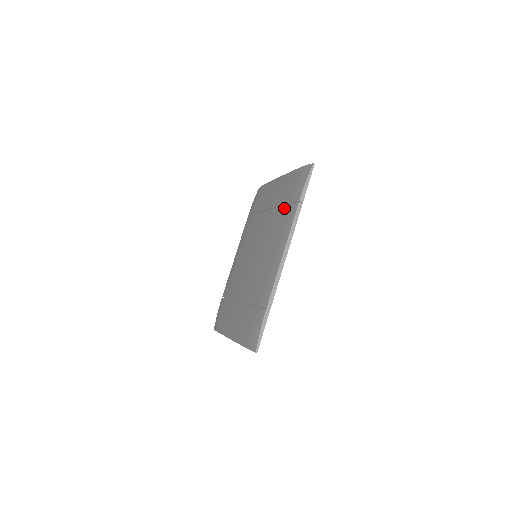
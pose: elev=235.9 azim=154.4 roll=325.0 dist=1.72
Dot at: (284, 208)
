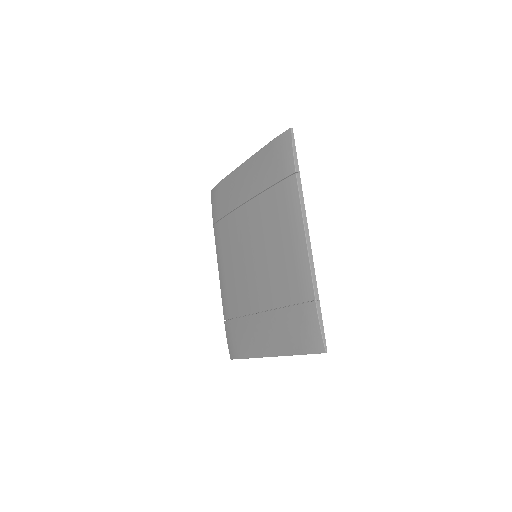
Dot at: (275, 189)
